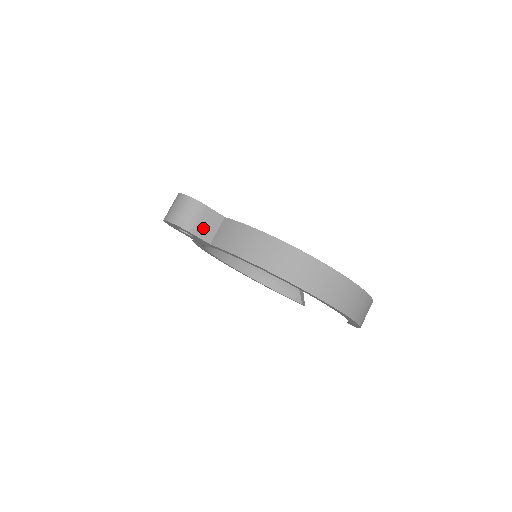
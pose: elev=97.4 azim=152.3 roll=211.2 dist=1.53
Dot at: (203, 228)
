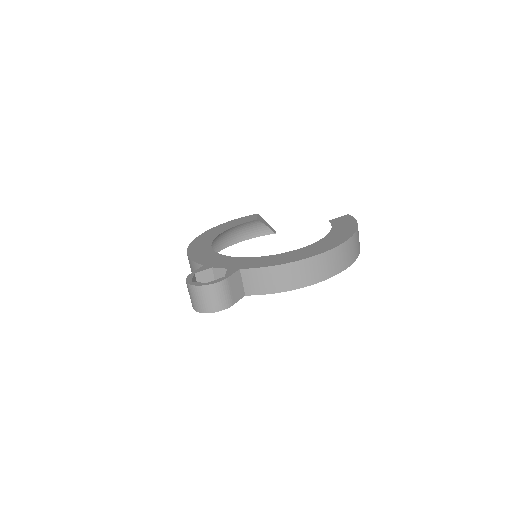
Dot at: (235, 293)
